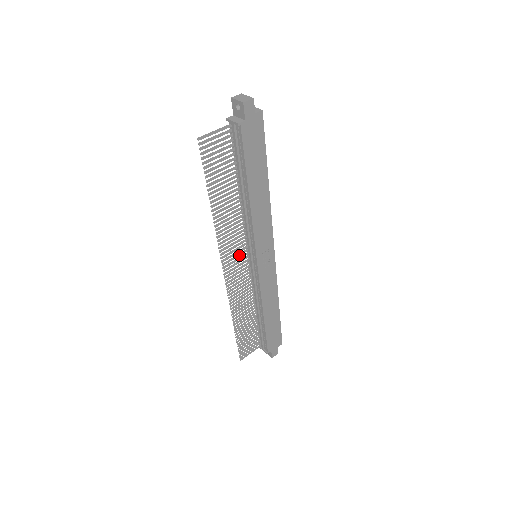
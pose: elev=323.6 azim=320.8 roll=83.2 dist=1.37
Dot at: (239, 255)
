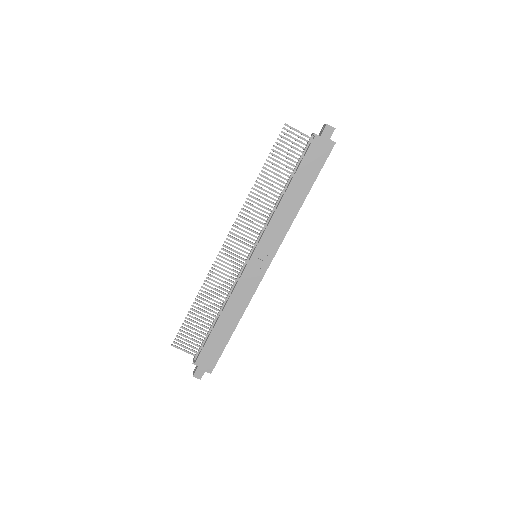
Dot at: (246, 240)
